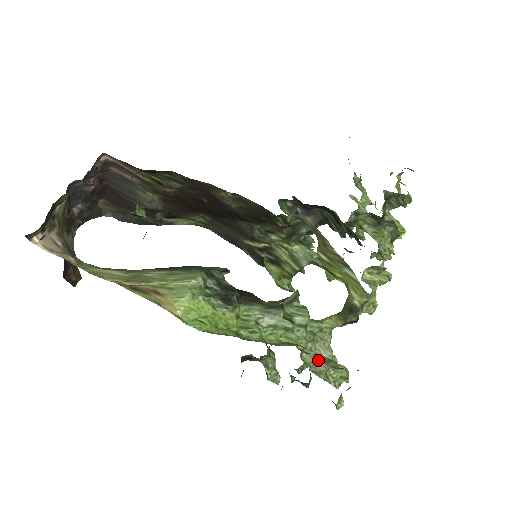
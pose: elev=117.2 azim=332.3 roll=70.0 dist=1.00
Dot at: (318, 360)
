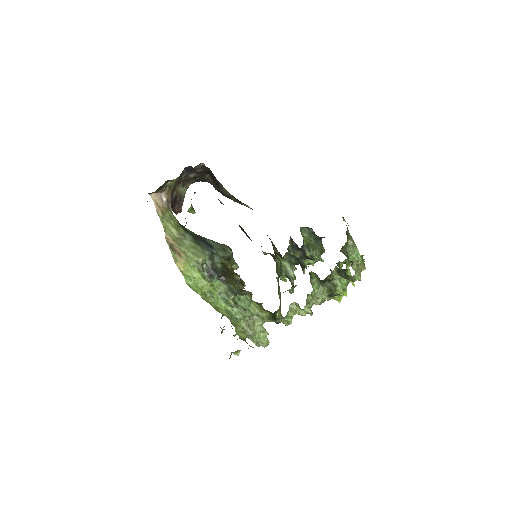
Dot at: (248, 328)
